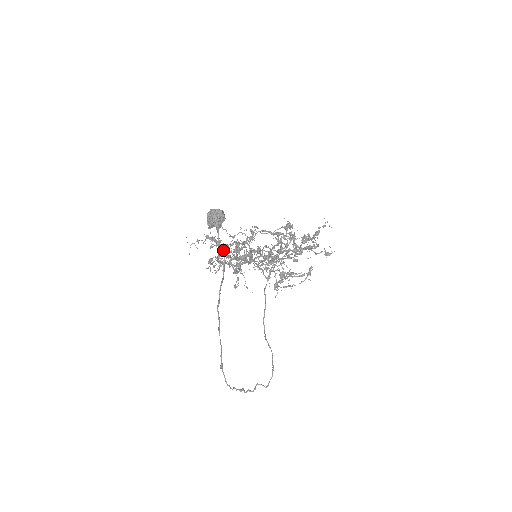
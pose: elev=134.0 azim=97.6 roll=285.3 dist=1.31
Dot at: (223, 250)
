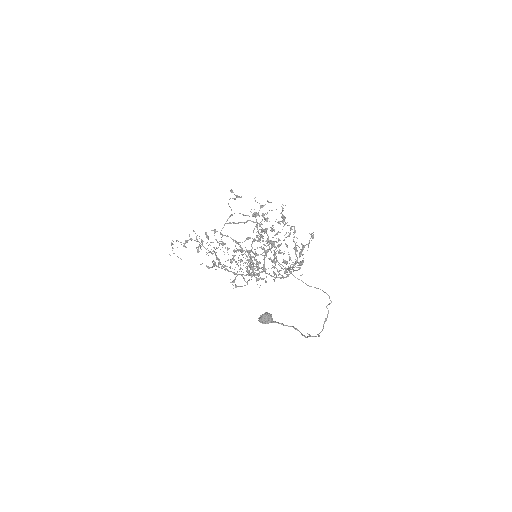
Dot at: (197, 235)
